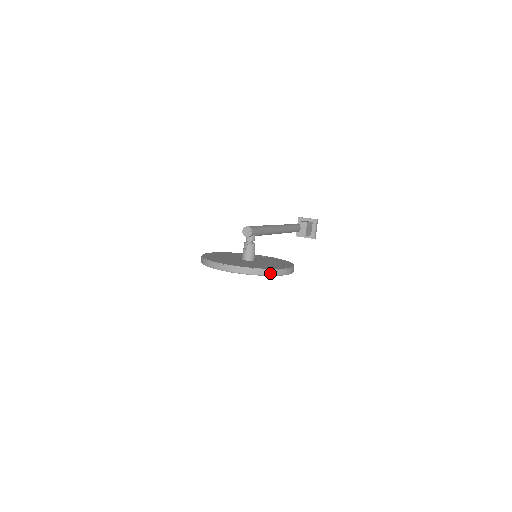
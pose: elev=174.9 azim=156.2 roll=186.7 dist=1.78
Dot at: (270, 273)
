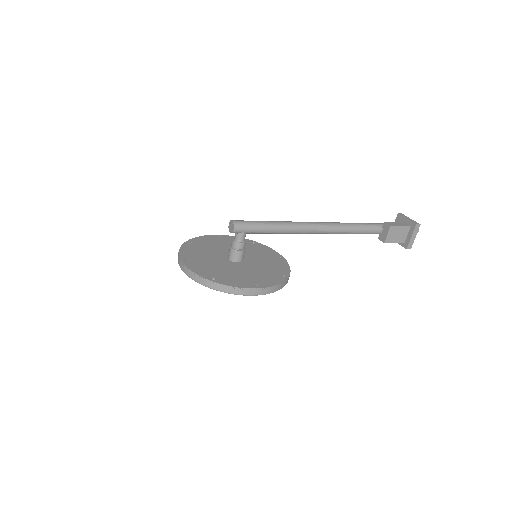
Dot at: (217, 287)
